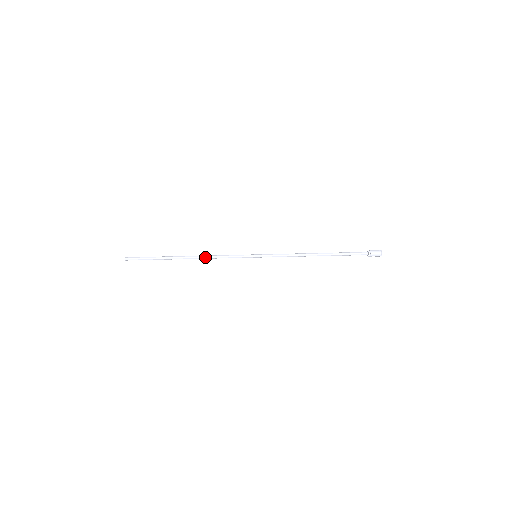
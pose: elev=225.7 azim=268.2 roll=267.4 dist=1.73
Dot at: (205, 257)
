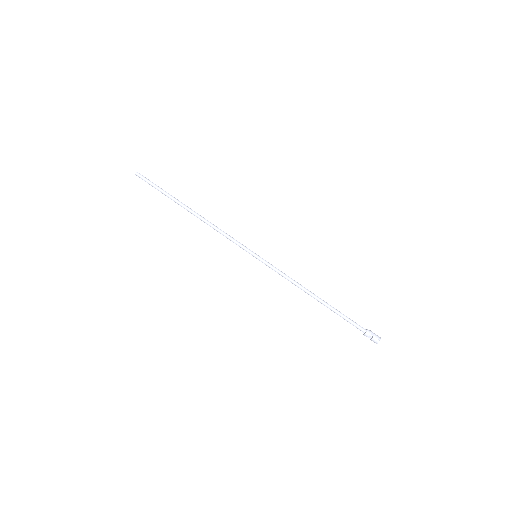
Dot at: (210, 222)
